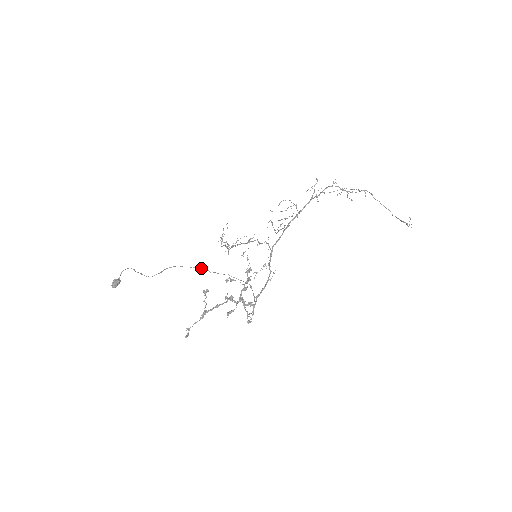
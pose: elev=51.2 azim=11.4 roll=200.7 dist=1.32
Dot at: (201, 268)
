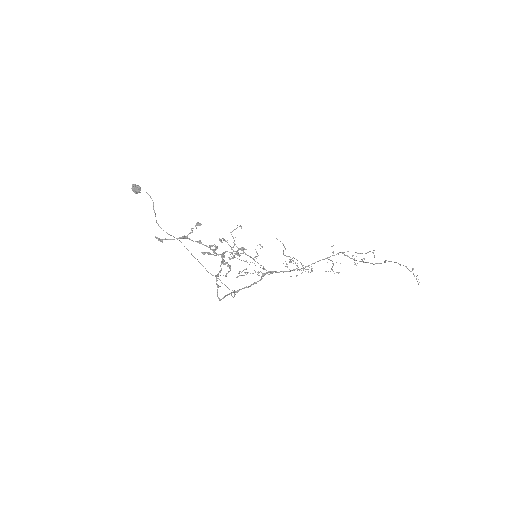
Dot at: occluded
